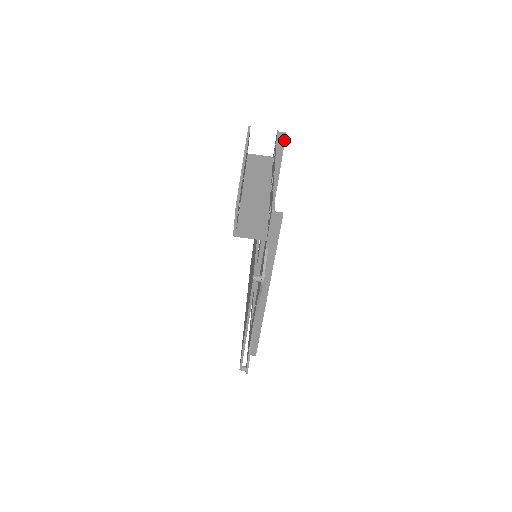
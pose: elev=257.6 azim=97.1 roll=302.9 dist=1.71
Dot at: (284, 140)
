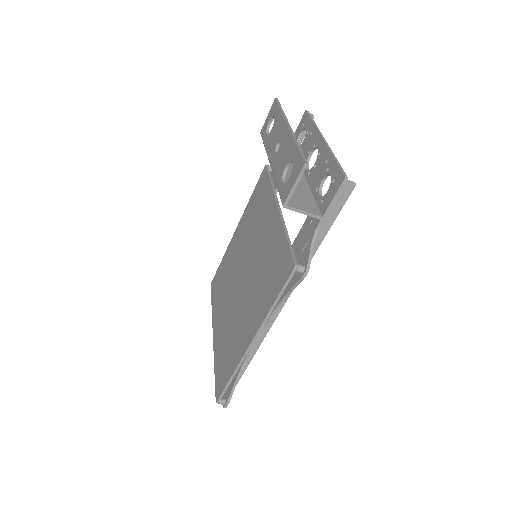
Dot at: occluded
